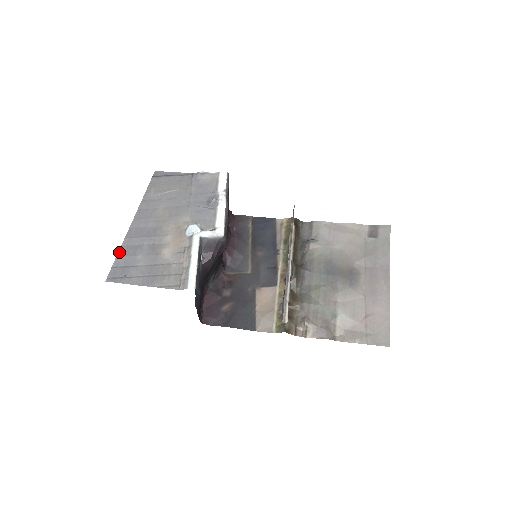
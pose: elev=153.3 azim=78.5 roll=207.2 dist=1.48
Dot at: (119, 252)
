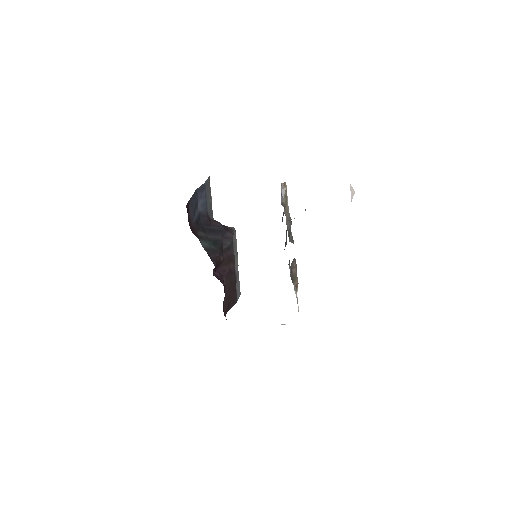
Dot at: occluded
